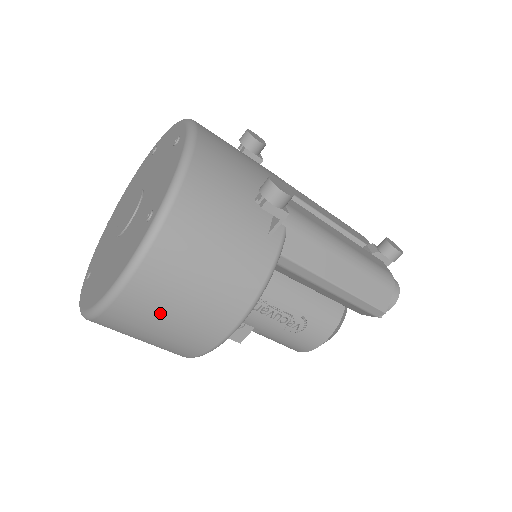
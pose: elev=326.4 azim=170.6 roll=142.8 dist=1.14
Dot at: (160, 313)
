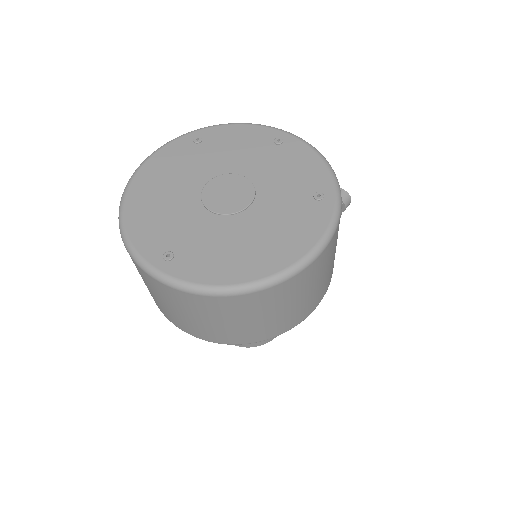
Dot at: (313, 283)
